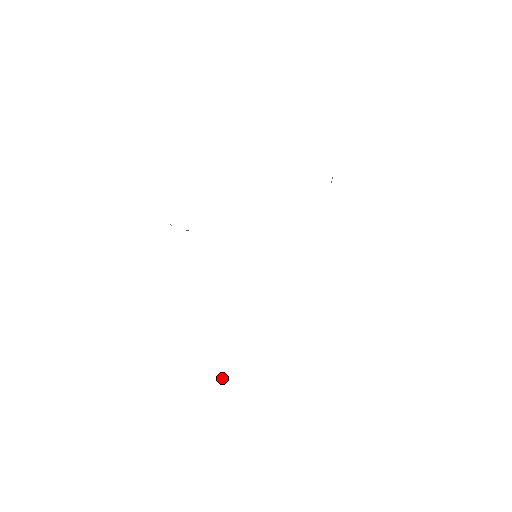
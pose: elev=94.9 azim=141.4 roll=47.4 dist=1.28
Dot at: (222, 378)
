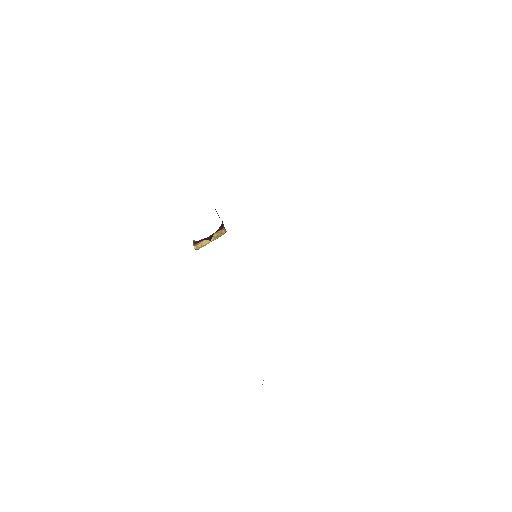
Dot at: occluded
